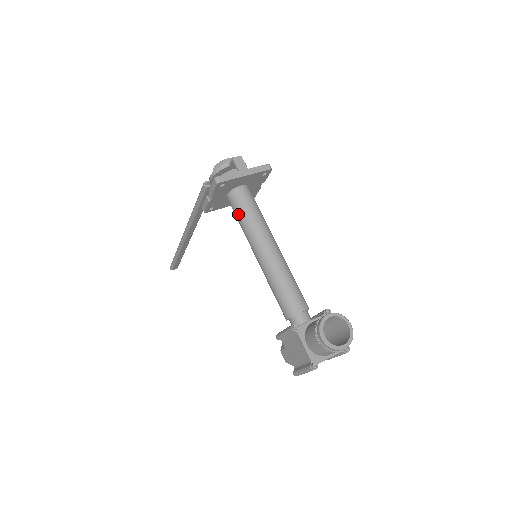
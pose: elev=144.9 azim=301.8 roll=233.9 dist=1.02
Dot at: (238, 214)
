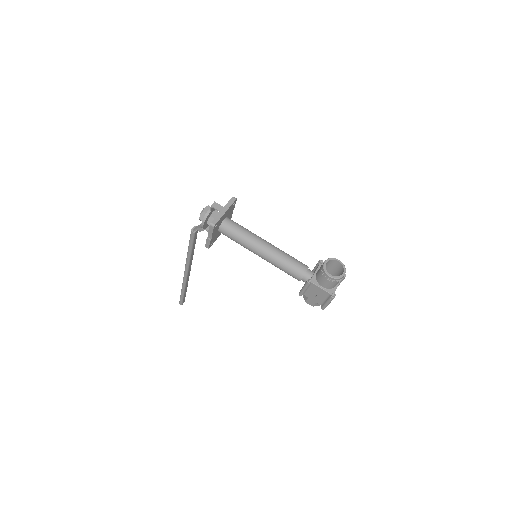
Dot at: (233, 237)
